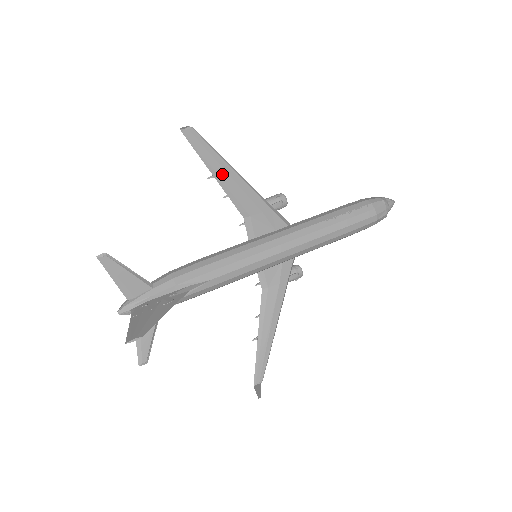
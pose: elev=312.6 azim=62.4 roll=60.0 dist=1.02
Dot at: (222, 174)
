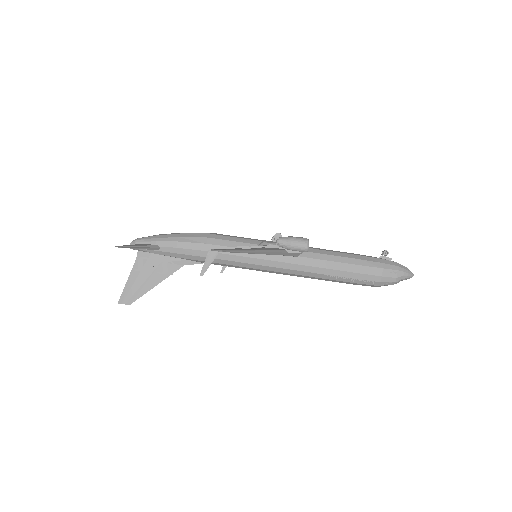
Dot at: occluded
